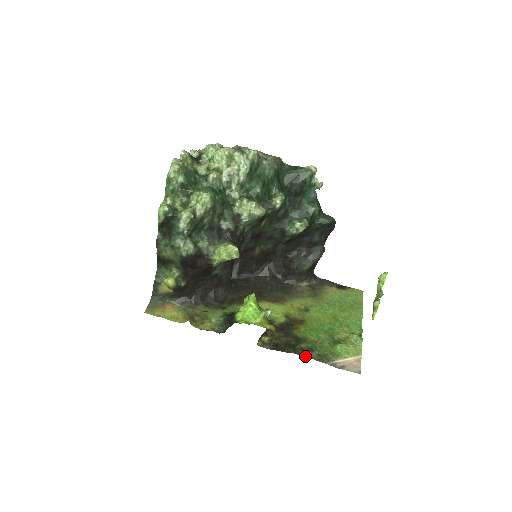
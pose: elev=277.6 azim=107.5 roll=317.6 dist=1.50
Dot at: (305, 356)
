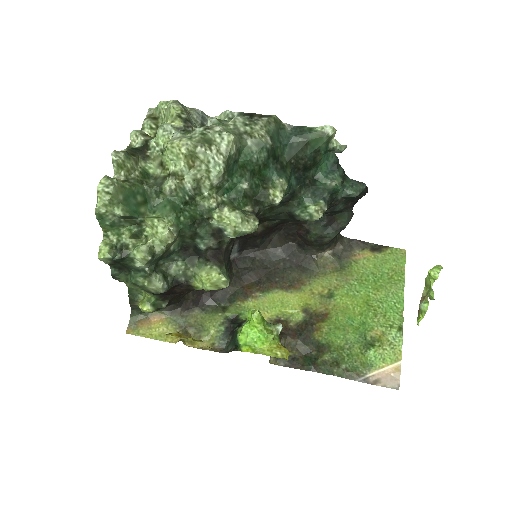
Dot at: (329, 374)
